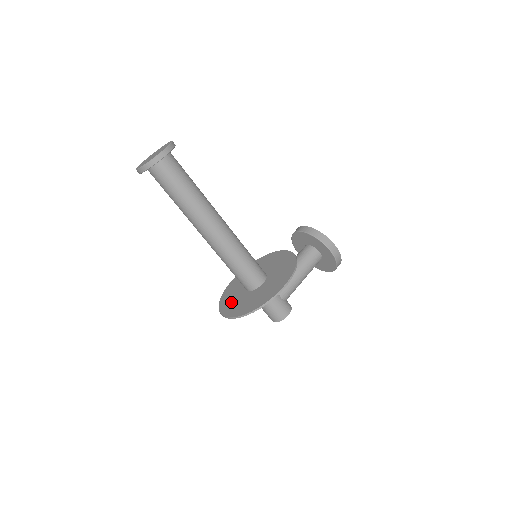
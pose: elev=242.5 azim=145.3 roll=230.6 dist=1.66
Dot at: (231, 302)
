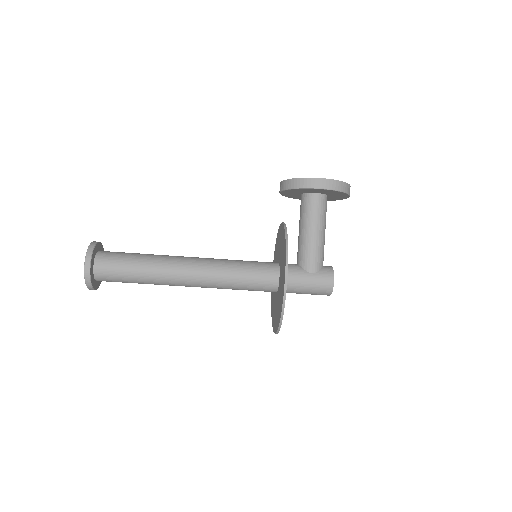
Dot at: (273, 312)
